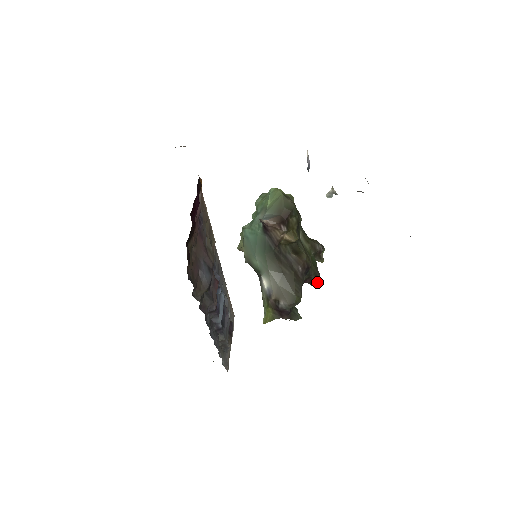
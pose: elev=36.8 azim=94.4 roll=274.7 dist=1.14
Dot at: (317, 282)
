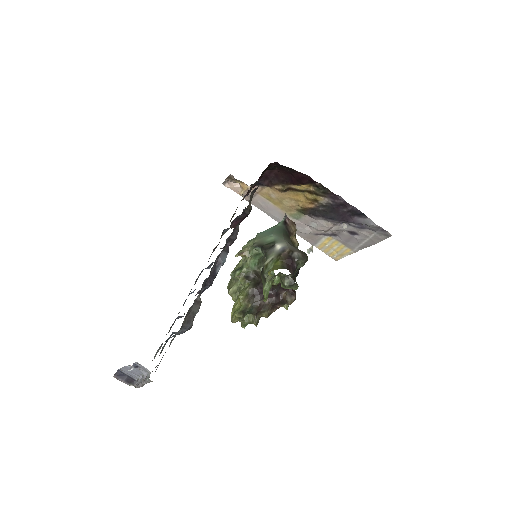
Dot at: (295, 297)
